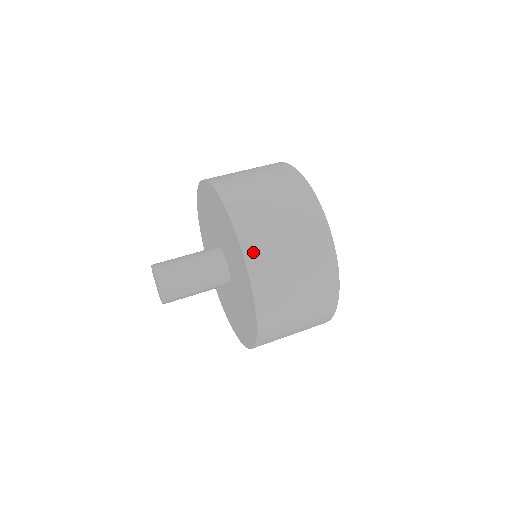
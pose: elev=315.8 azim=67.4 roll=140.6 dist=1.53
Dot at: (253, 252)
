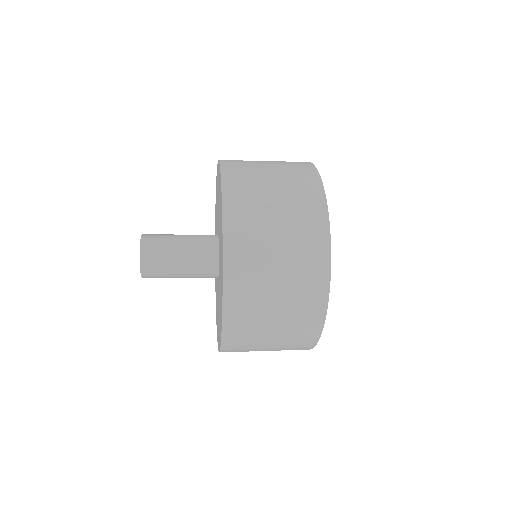
Dot at: occluded
